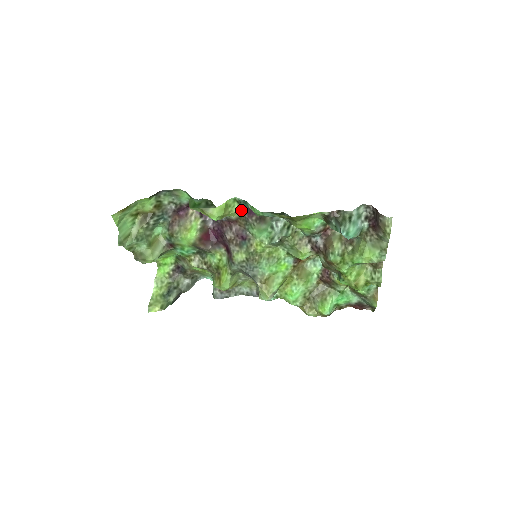
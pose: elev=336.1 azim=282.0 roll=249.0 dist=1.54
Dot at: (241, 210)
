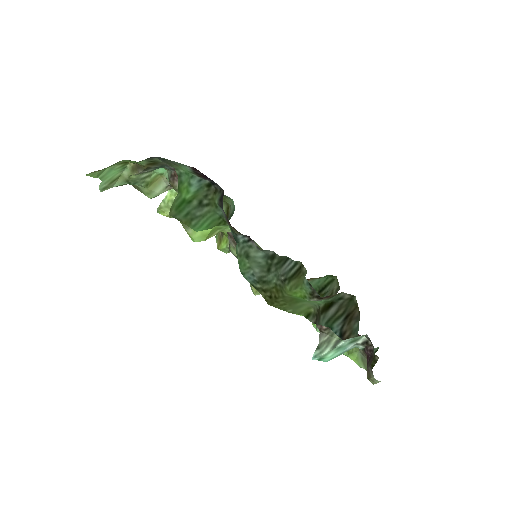
Dot at: (236, 232)
